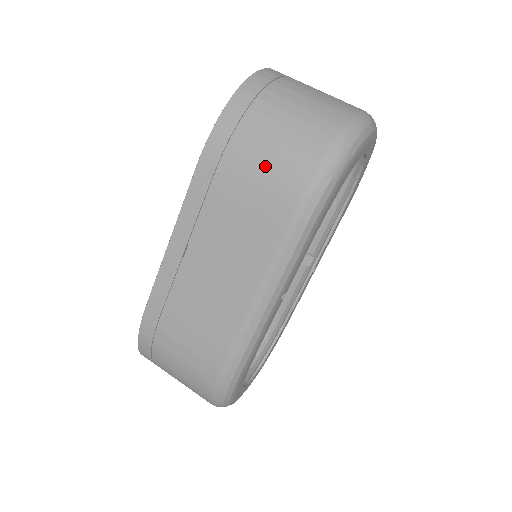
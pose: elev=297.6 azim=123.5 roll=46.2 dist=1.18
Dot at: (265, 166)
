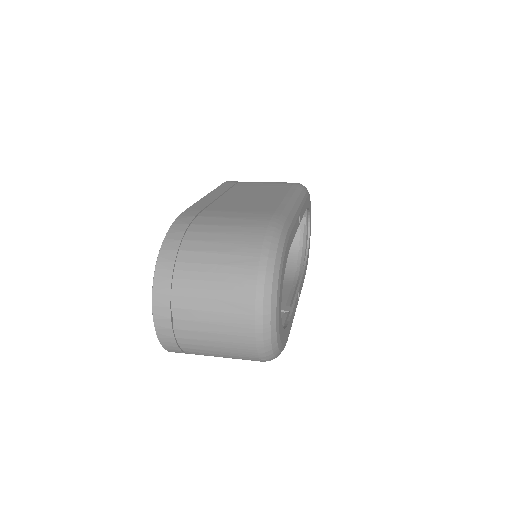
Dot at: occluded
